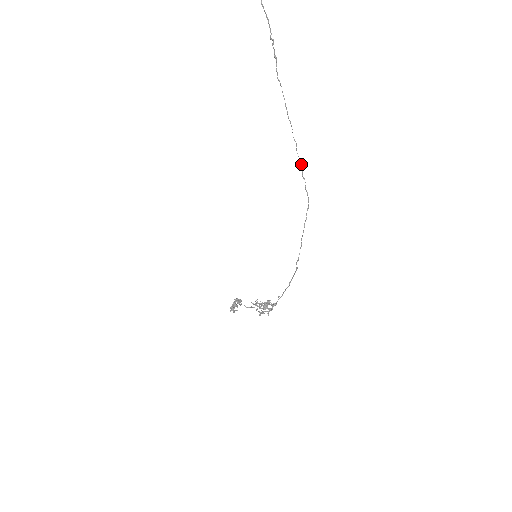
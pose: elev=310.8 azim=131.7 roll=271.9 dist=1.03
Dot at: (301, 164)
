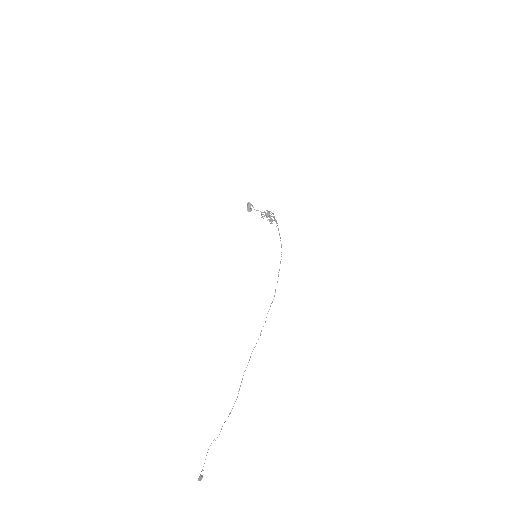
Dot at: occluded
